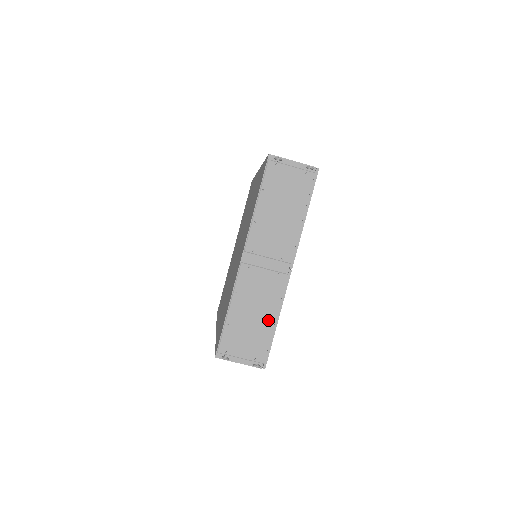
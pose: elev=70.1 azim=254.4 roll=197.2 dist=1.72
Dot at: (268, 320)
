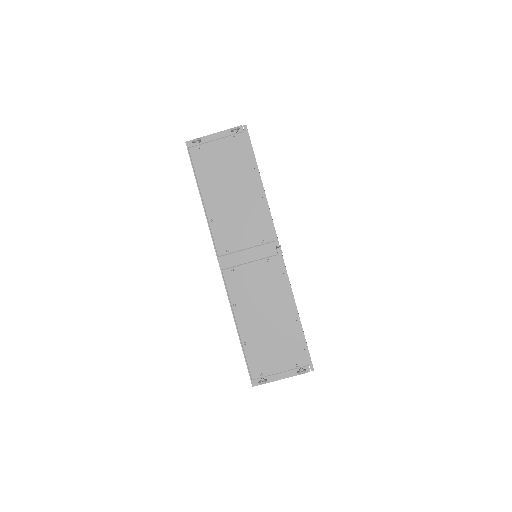
Dot at: (286, 315)
